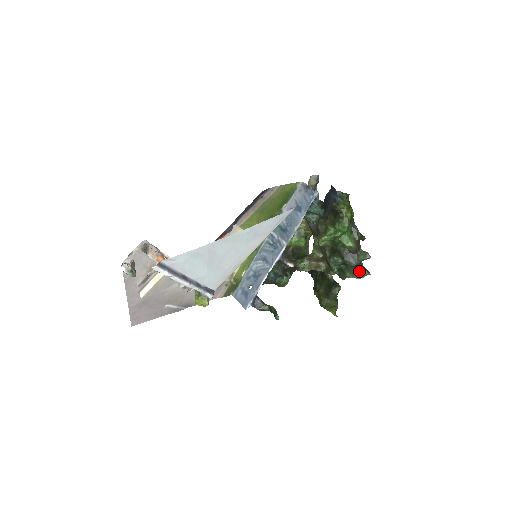
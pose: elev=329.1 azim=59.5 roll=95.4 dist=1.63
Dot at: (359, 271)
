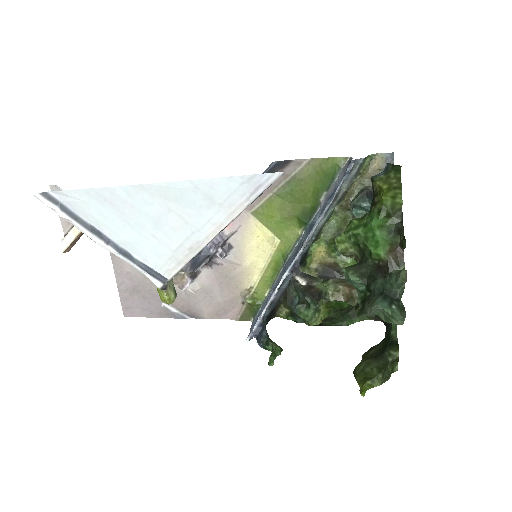
Dot at: (383, 304)
